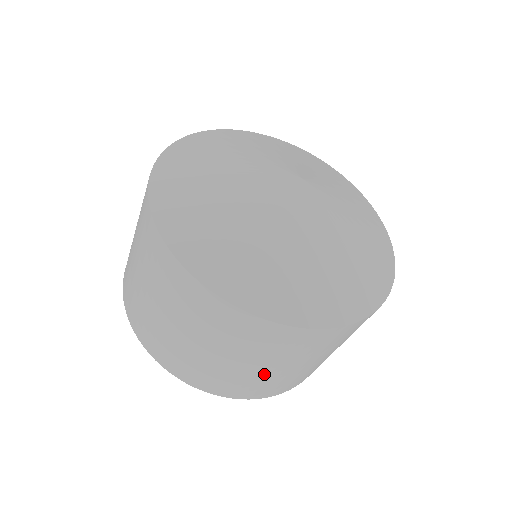
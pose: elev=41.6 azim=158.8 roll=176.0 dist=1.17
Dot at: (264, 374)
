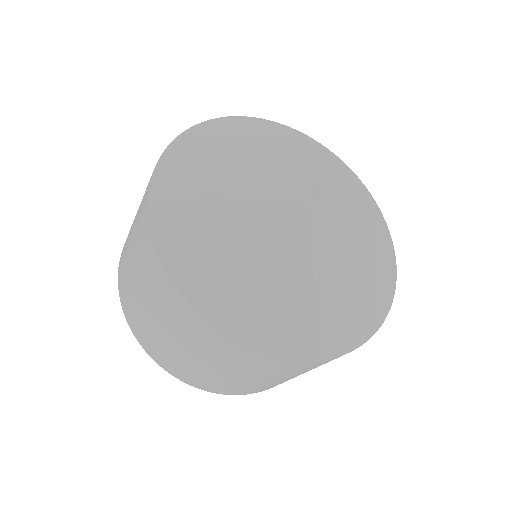
Dot at: (268, 383)
